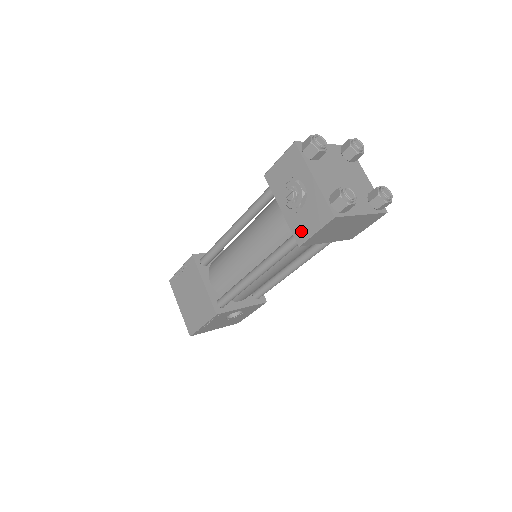
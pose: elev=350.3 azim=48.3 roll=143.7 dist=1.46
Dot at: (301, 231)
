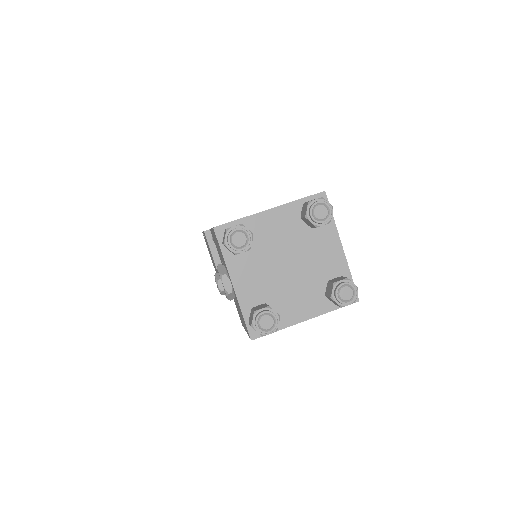
Dot at: (240, 316)
